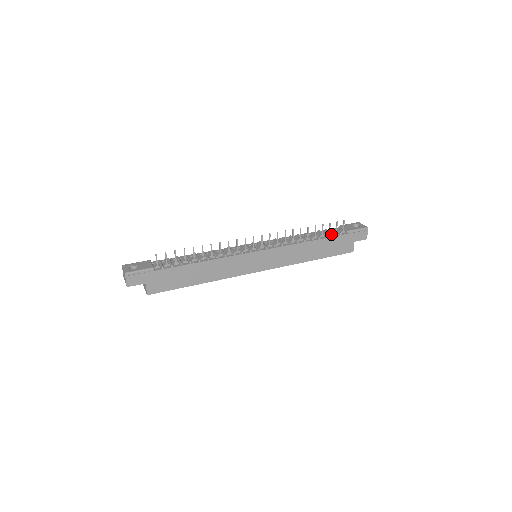
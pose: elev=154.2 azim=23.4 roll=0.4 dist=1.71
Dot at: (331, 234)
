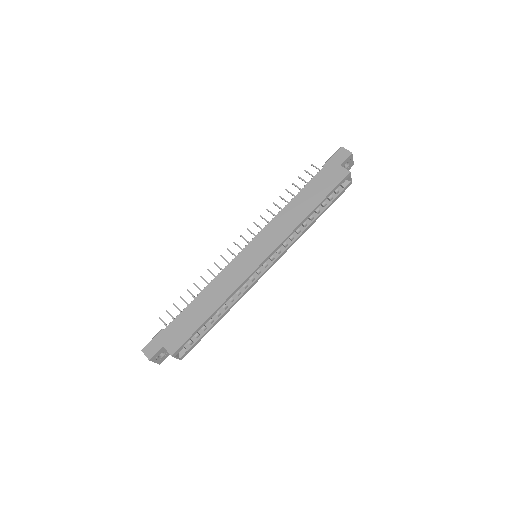
Dot at: occluded
